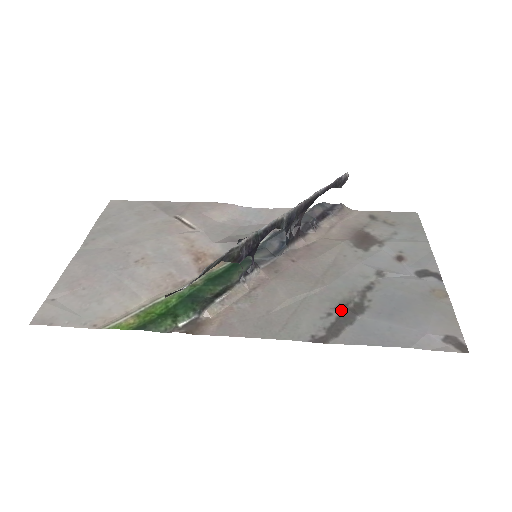
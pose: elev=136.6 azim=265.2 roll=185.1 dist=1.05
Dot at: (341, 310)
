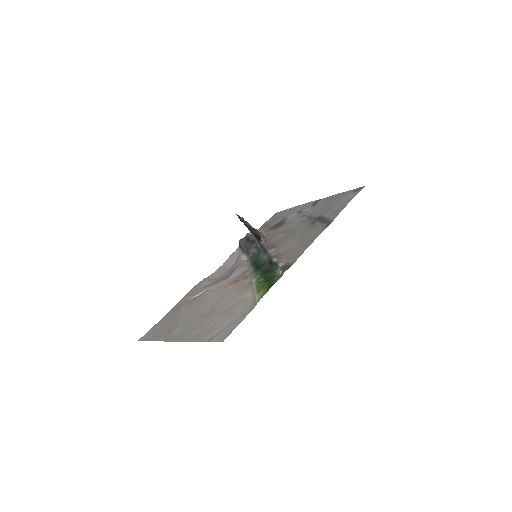
Dot at: (316, 222)
